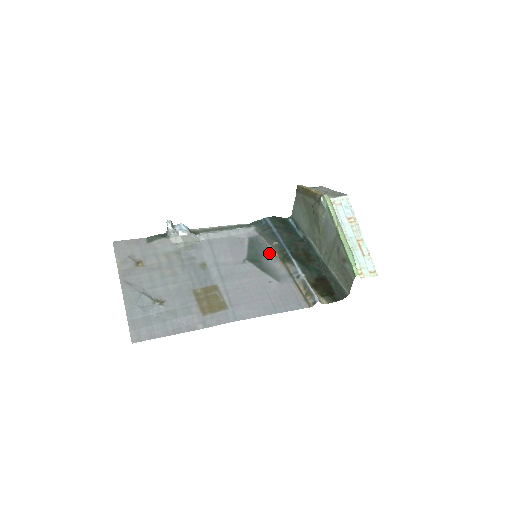
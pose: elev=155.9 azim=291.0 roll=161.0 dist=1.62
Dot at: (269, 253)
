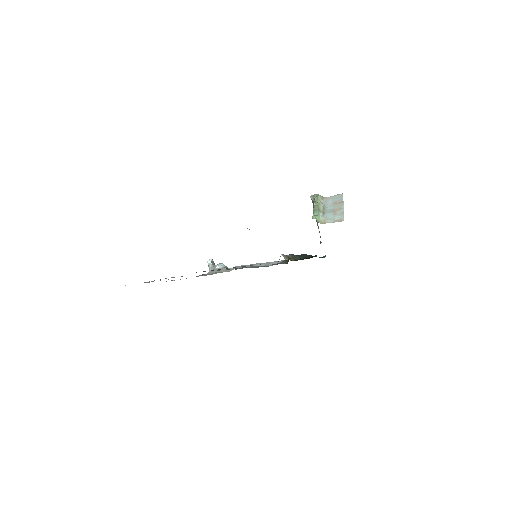
Dot at: occluded
